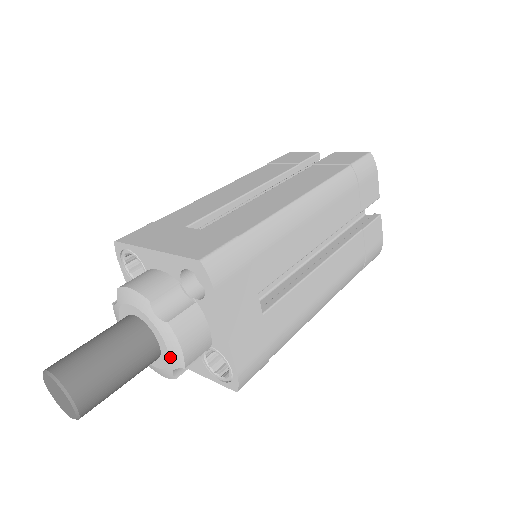
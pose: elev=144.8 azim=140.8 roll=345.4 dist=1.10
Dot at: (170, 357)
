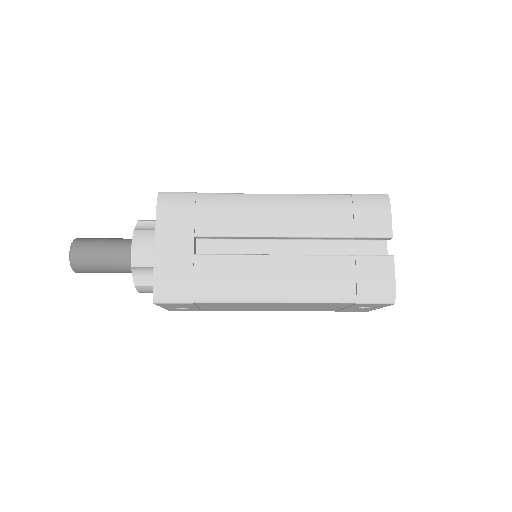
Dot at: occluded
